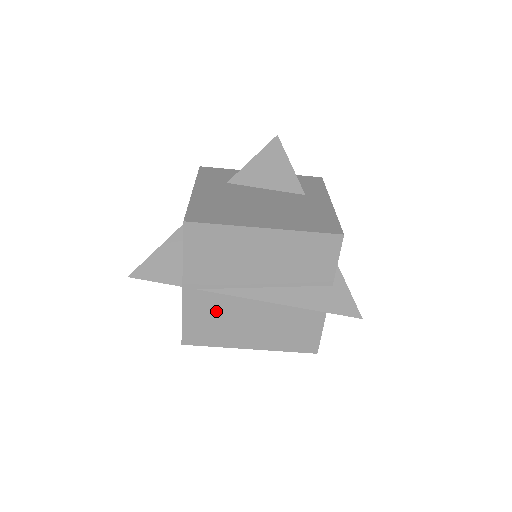
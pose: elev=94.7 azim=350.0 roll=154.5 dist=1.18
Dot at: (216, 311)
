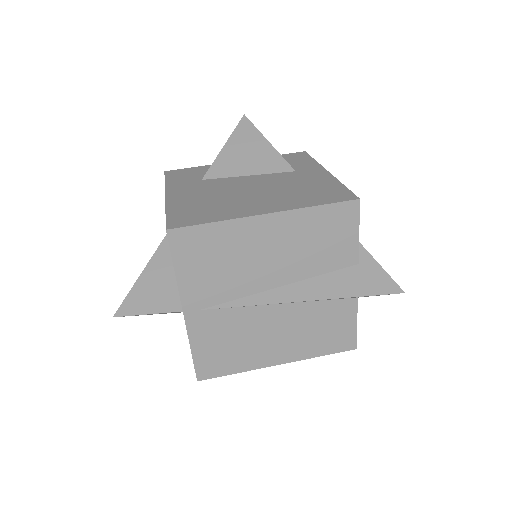
Dot at: (229, 330)
